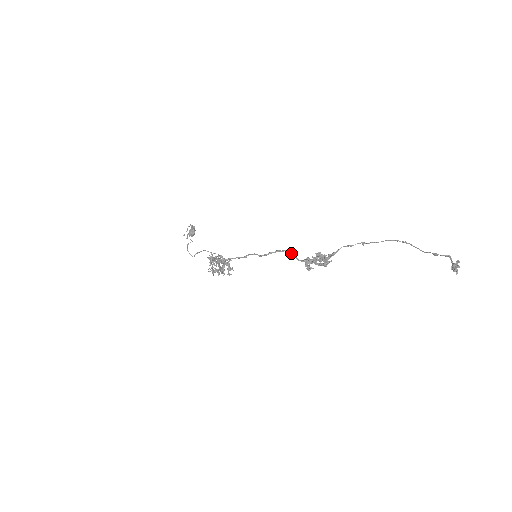
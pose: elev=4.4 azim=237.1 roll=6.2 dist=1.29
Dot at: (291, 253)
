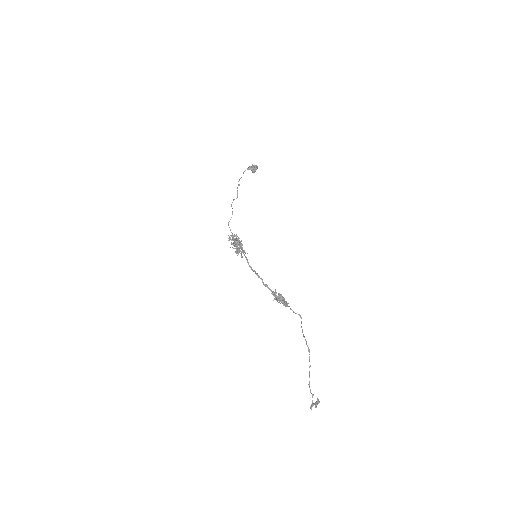
Dot at: (263, 283)
